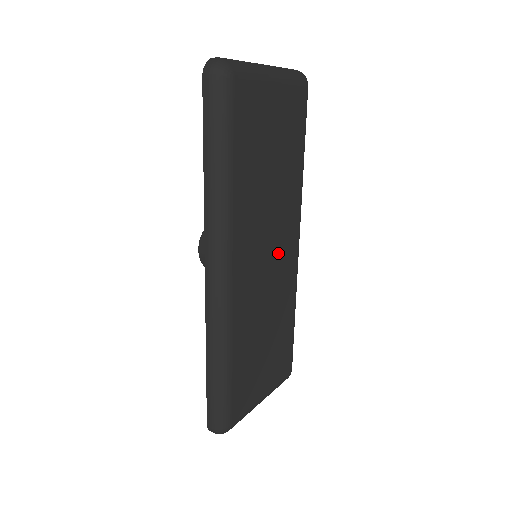
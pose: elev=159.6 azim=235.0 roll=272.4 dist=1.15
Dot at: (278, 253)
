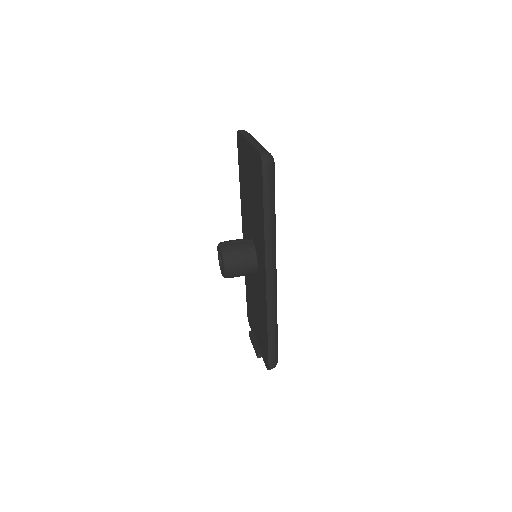
Dot at: occluded
